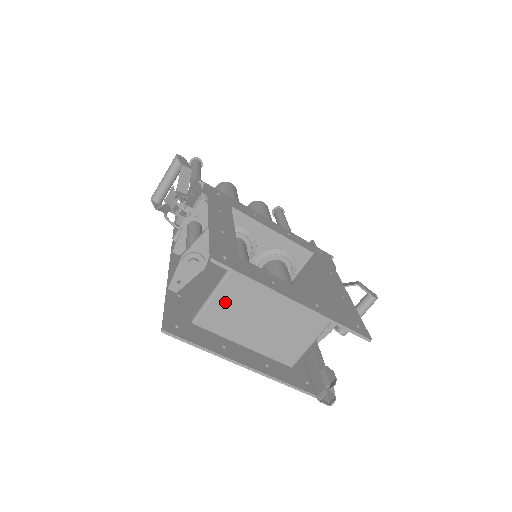
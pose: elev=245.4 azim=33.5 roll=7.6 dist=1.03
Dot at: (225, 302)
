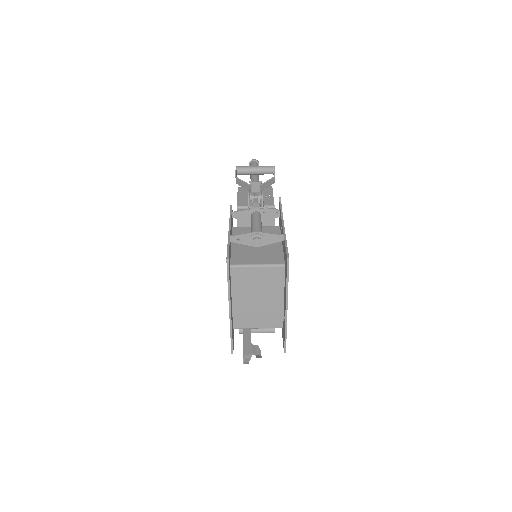
Dot at: (255, 274)
